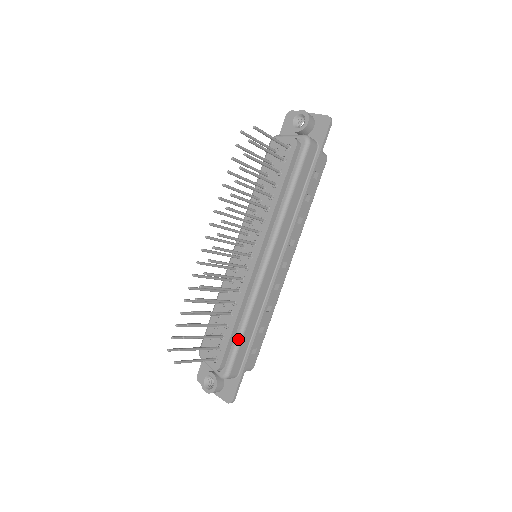
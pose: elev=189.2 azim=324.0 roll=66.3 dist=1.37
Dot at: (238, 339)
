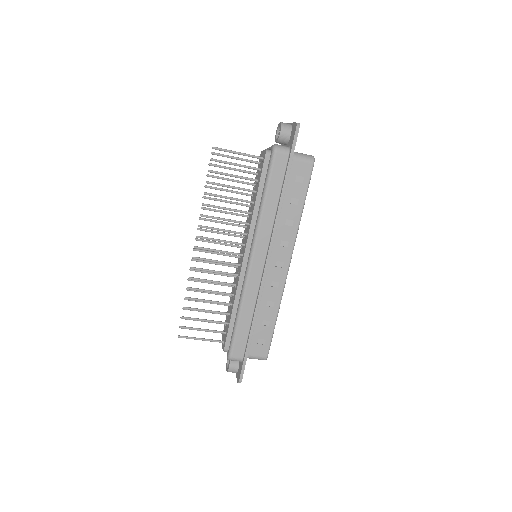
Dot at: (235, 326)
